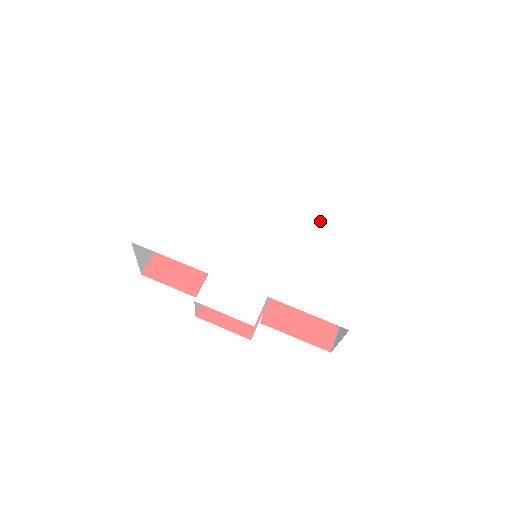
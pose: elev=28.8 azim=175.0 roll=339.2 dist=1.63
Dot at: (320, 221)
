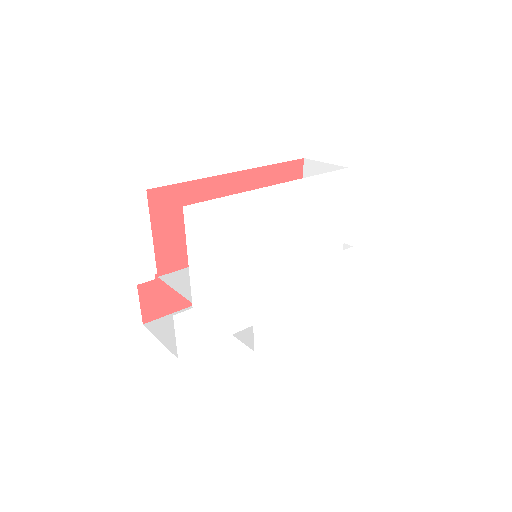
Dot at: (315, 206)
